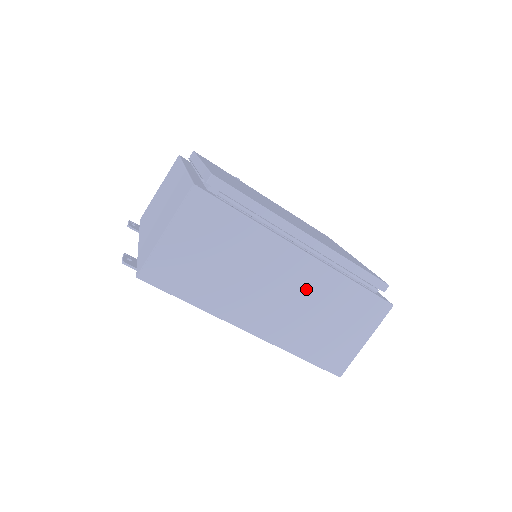
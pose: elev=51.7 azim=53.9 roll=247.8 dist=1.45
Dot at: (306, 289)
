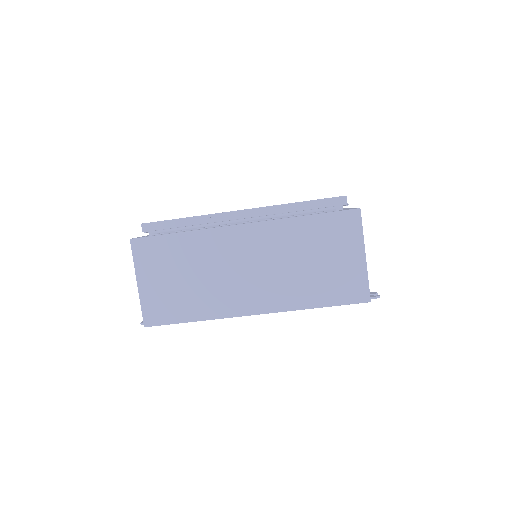
Dot at: (269, 250)
